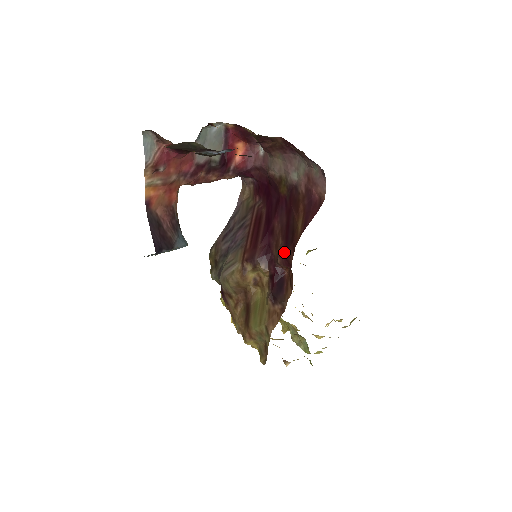
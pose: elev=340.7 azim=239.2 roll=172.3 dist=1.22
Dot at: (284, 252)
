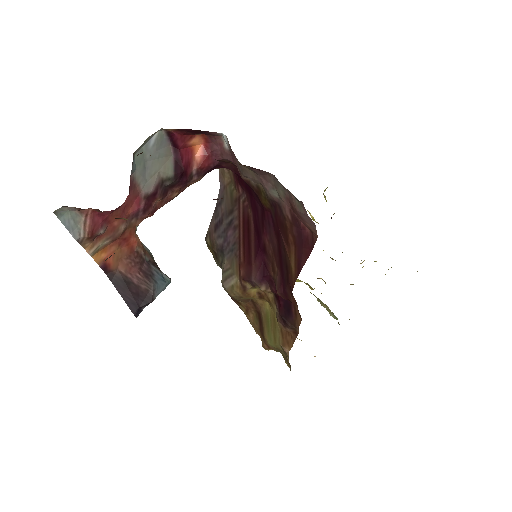
Dot at: (281, 287)
